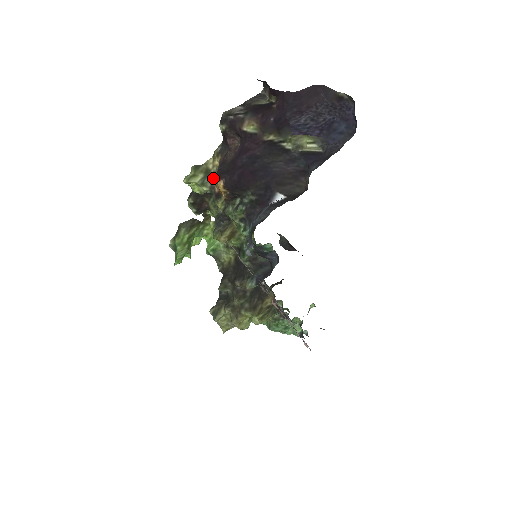
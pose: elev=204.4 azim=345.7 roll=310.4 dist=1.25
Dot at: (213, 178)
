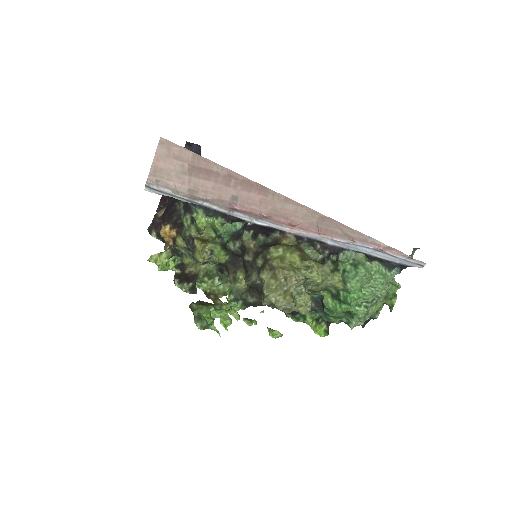
Dot at: occluded
